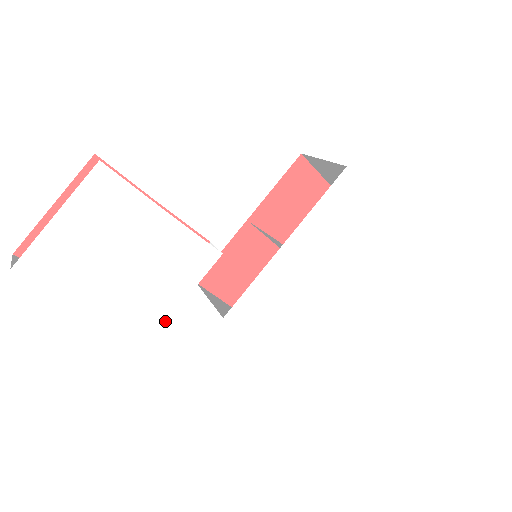
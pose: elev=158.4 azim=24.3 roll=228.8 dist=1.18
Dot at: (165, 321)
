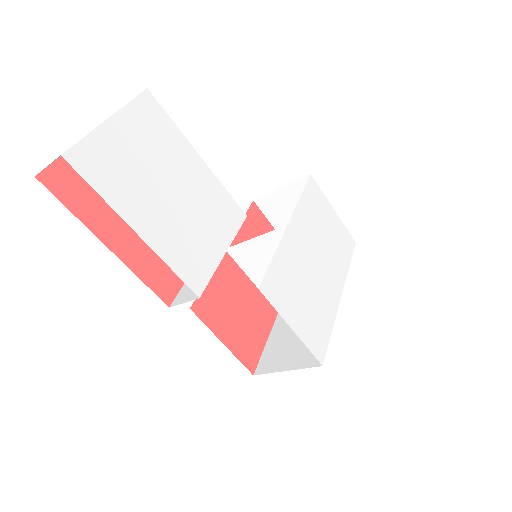
Dot at: (210, 276)
